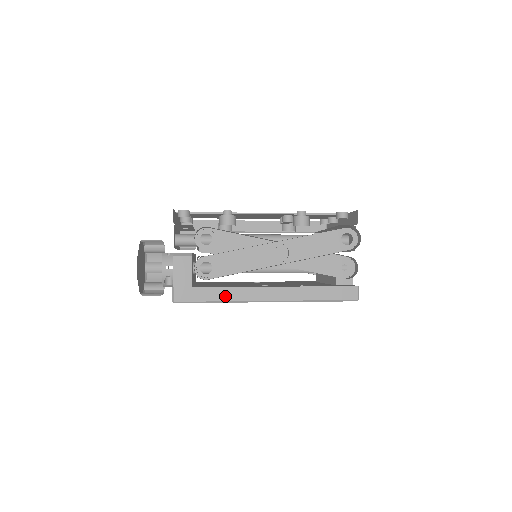
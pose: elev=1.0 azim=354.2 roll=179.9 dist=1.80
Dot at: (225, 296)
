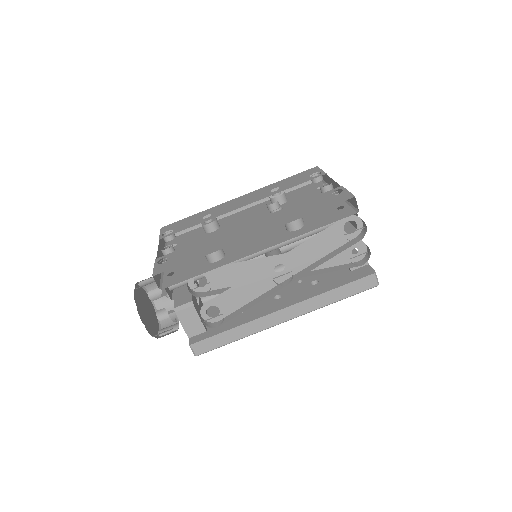
Dot at: (243, 333)
